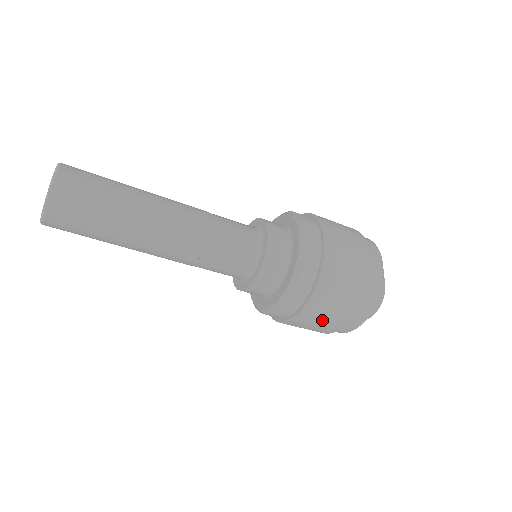
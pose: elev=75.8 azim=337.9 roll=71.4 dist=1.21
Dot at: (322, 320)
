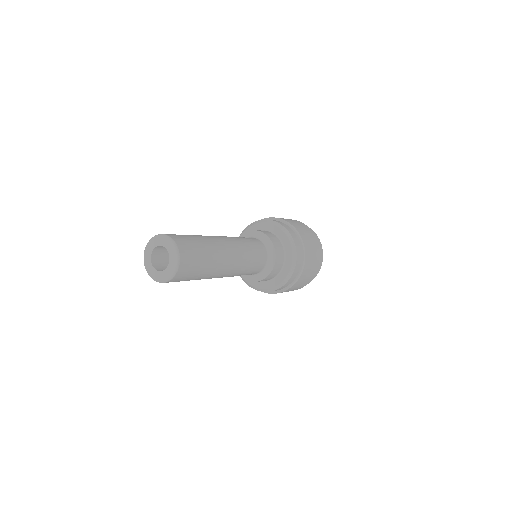
Dot at: (311, 267)
